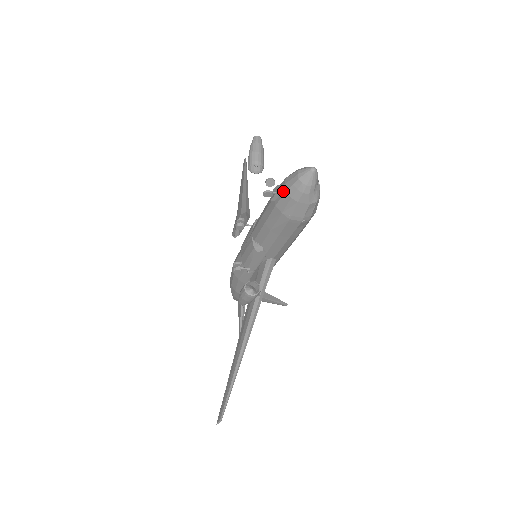
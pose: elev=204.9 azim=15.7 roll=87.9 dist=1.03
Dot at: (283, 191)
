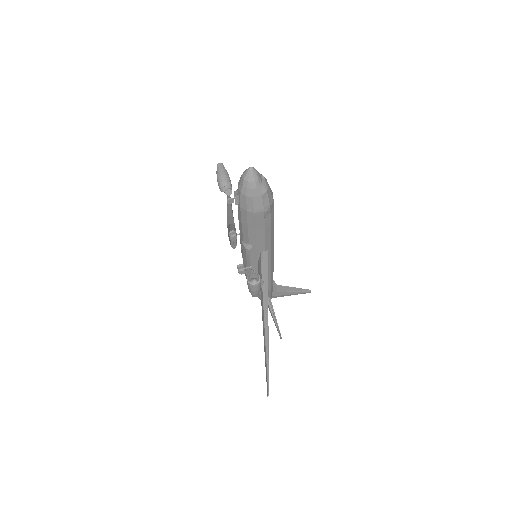
Dot at: (239, 194)
